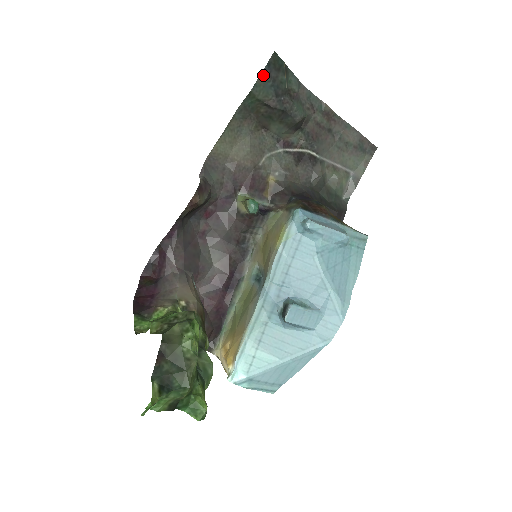
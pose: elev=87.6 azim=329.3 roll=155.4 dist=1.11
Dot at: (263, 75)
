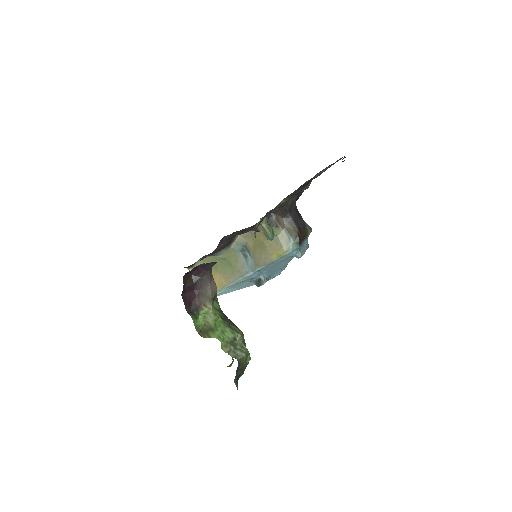
Dot at: occluded
